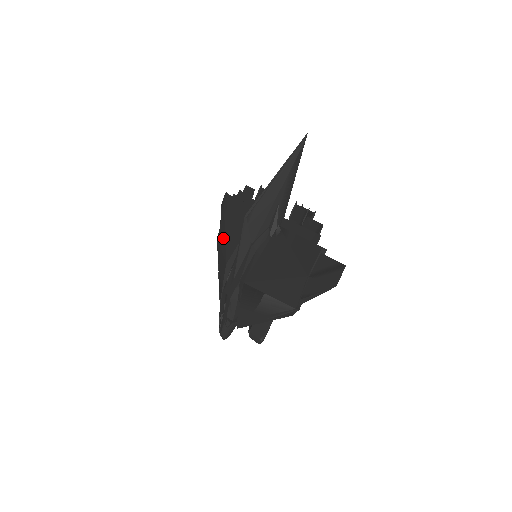
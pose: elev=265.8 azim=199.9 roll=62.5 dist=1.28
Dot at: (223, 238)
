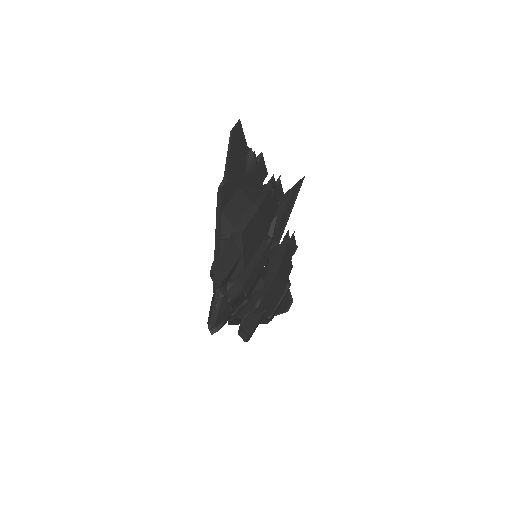
Dot at: occluded
